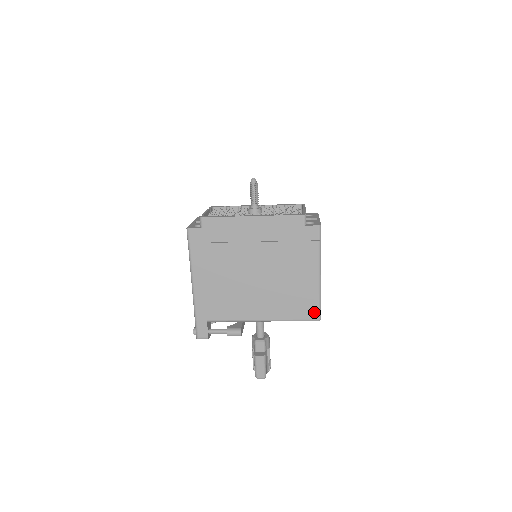
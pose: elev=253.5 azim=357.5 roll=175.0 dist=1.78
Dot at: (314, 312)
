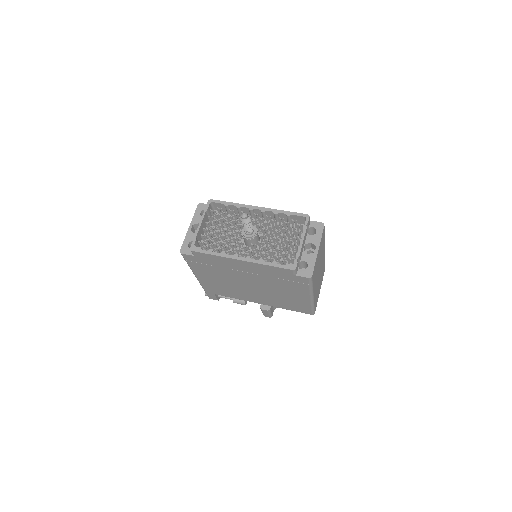
Dot at: (307, 311)
